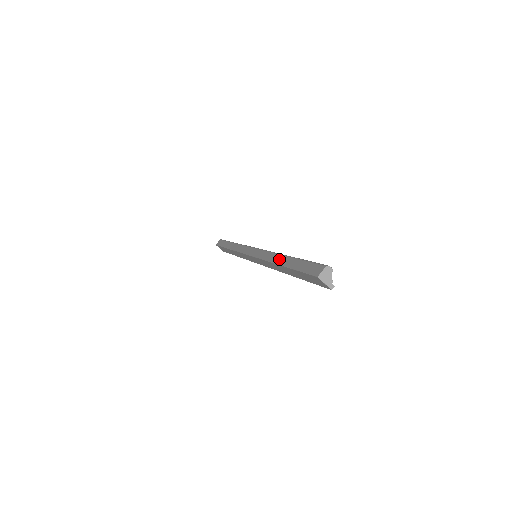
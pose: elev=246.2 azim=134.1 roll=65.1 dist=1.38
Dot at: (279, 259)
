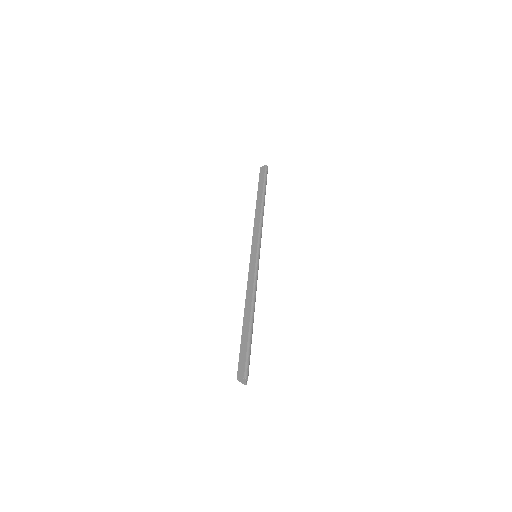
Dot at: (247, 309)
